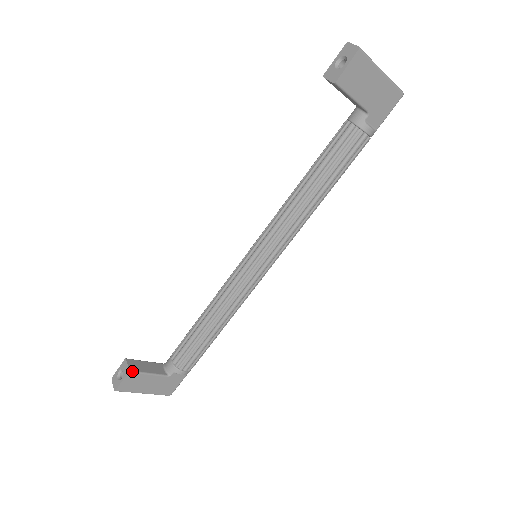
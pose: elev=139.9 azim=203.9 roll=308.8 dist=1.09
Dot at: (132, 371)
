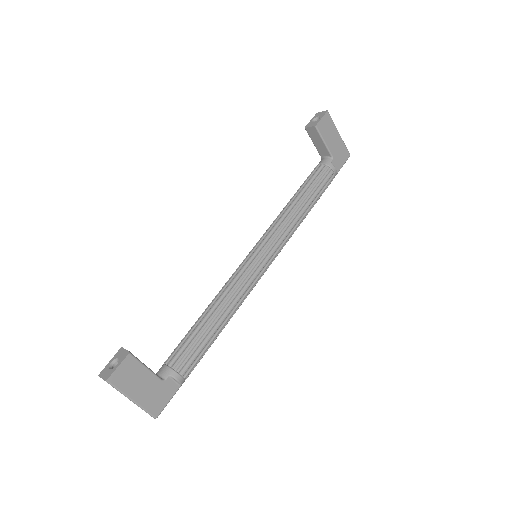
Dot at: (132, 354)
